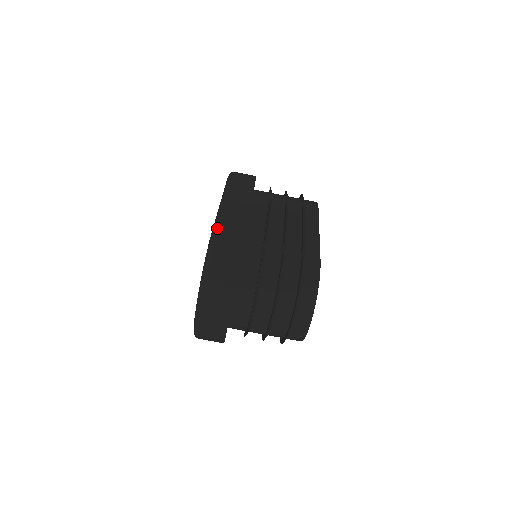
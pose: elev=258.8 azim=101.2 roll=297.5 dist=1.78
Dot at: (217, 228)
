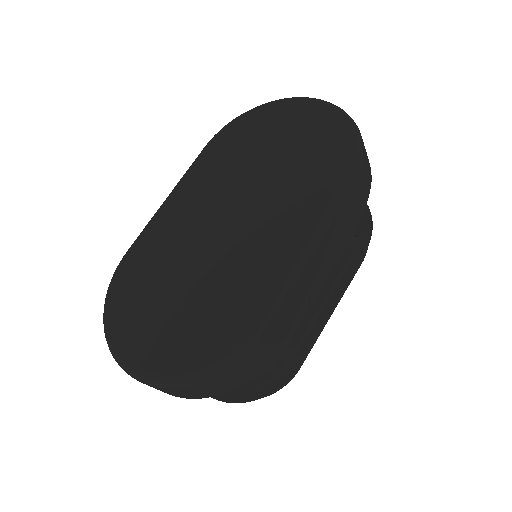
Dot at: (263, 331)
